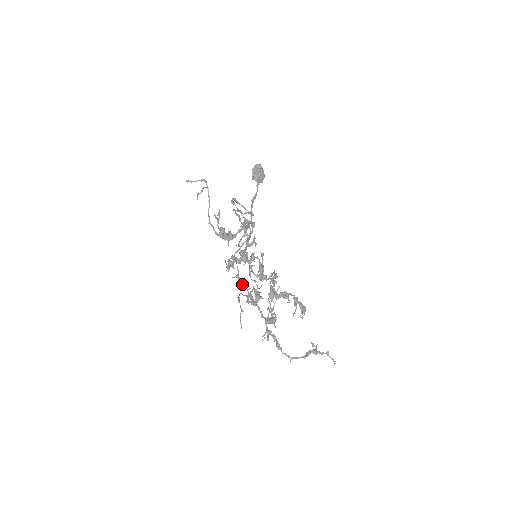
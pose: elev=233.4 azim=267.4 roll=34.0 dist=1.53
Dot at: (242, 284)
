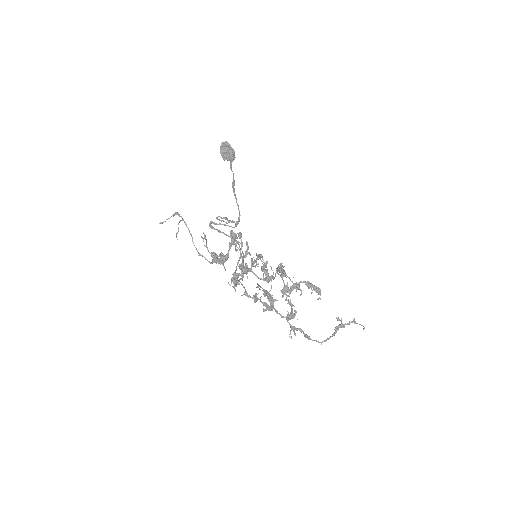
Dot at: (252, 298)
